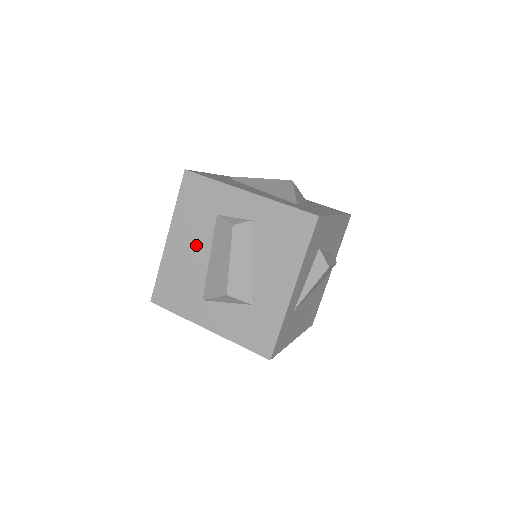
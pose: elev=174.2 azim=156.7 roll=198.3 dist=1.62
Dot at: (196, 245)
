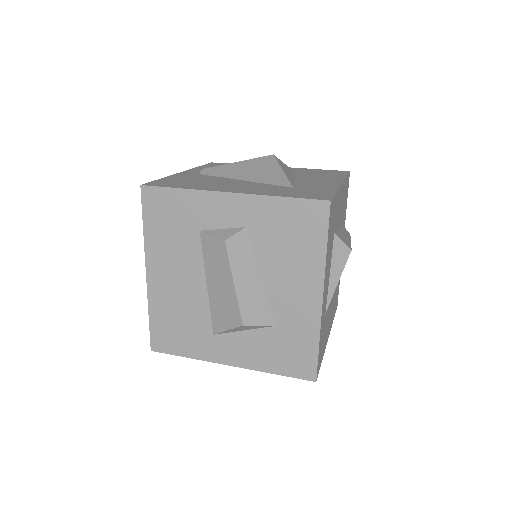
Dot at: (185, 273)
